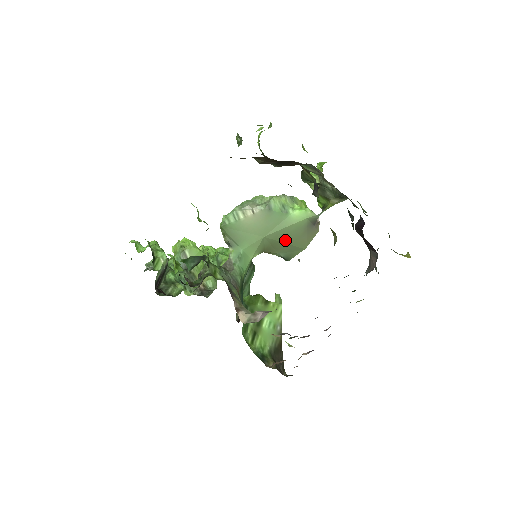
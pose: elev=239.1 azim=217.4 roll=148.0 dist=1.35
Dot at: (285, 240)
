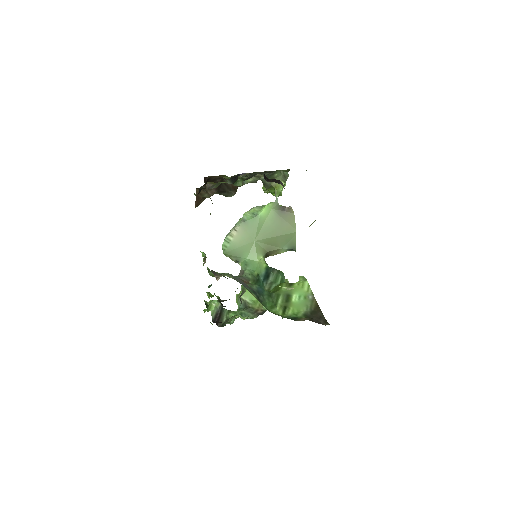
Dot at: (273, 234)
